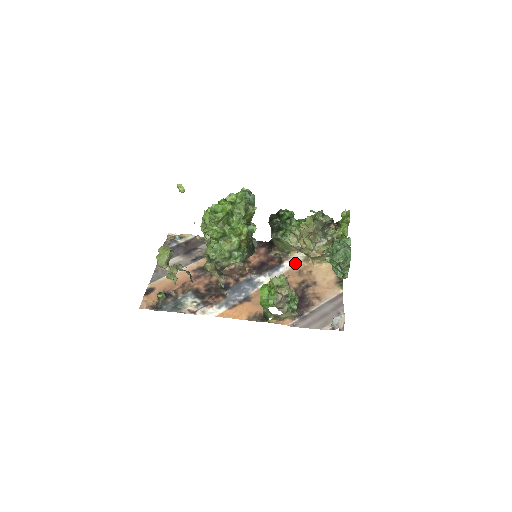
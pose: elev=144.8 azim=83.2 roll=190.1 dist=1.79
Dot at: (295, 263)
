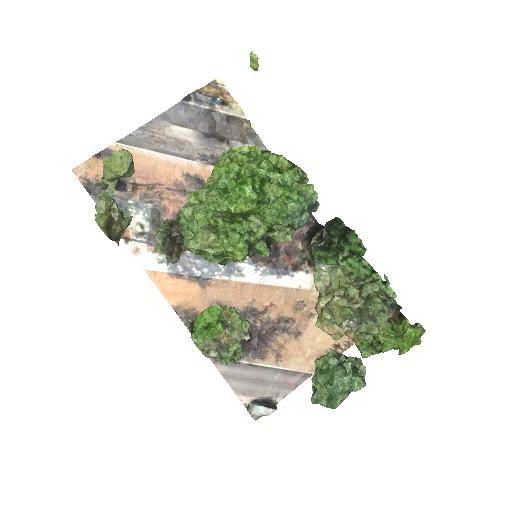
Dot at: (309, 287)
